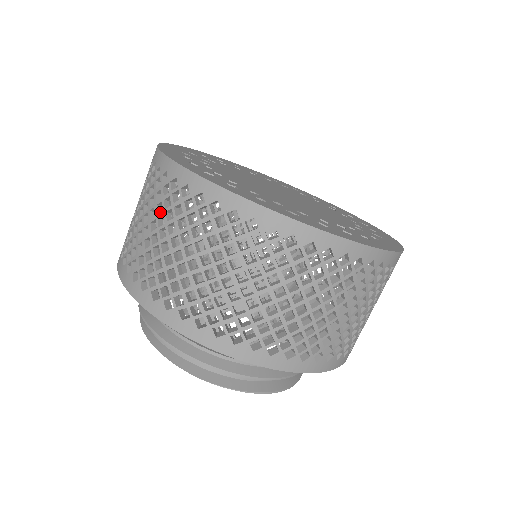
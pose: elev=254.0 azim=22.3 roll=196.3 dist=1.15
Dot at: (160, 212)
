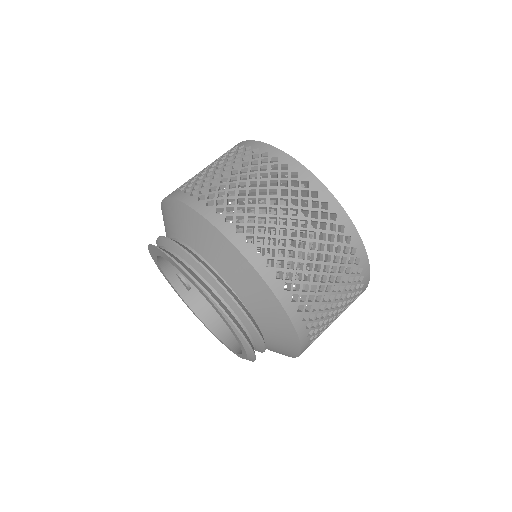
Dot at: occluded
